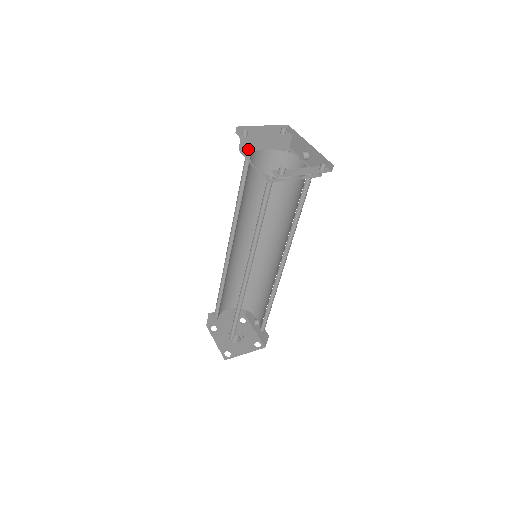
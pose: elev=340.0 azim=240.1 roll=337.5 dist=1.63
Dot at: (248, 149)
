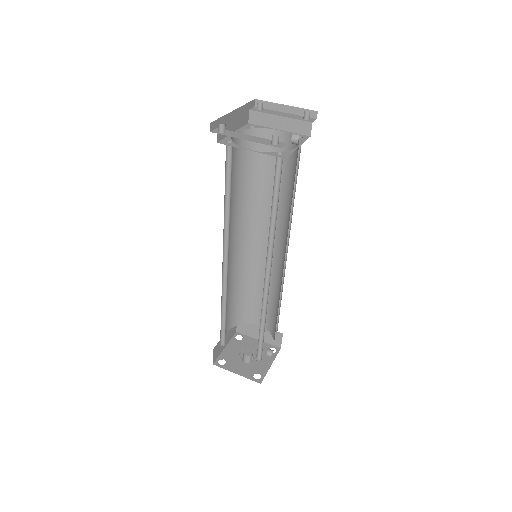
Dot at: (259, 125)
